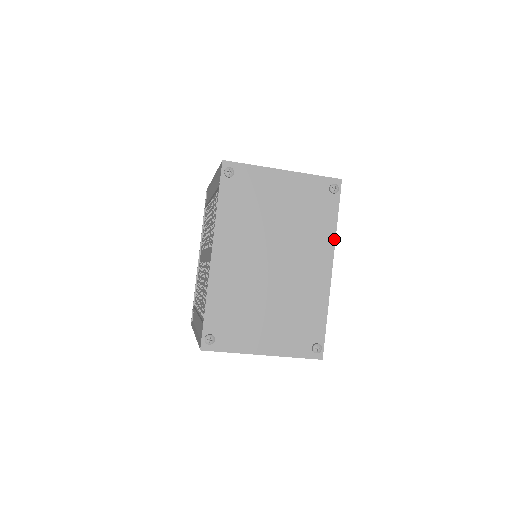
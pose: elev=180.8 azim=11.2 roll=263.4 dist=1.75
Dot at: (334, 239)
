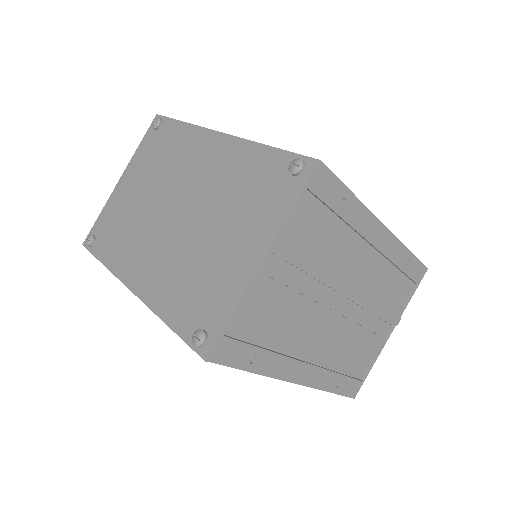
Dot at: (196, 127)
